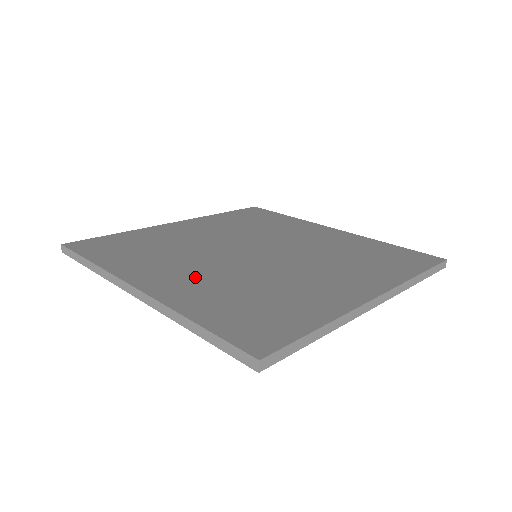
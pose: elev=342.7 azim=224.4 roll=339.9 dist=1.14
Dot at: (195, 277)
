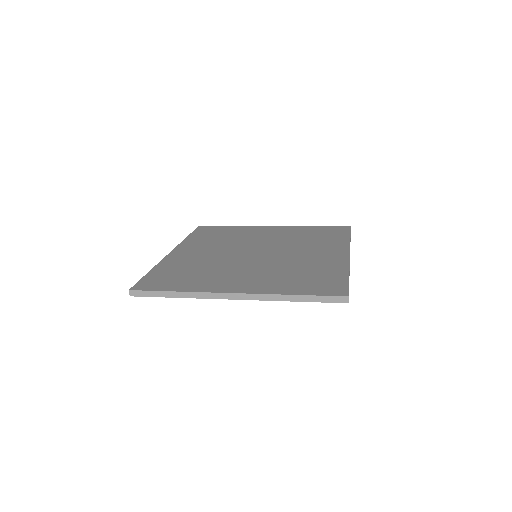
Dot at: (197, 256)
